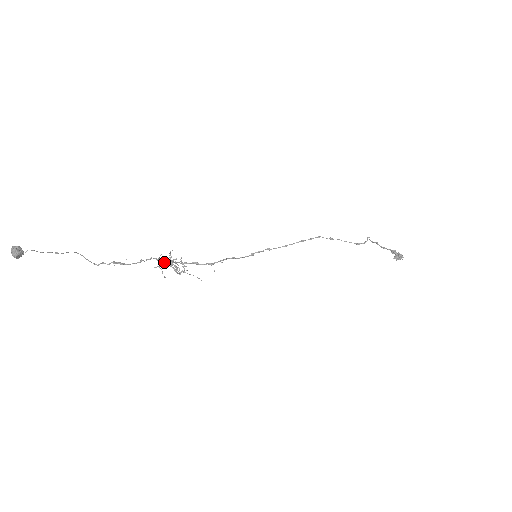
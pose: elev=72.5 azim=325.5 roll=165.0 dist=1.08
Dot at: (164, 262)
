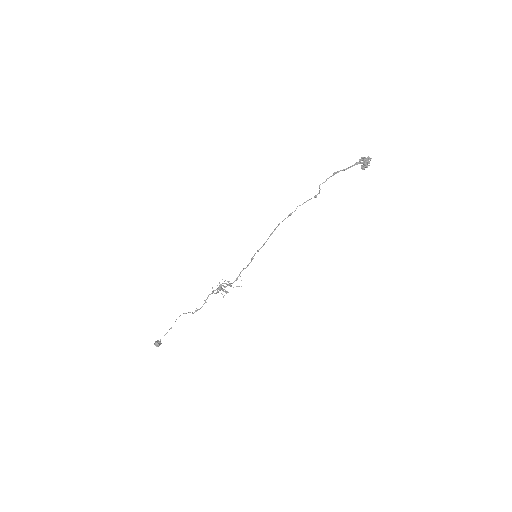
Dot at: occluded
